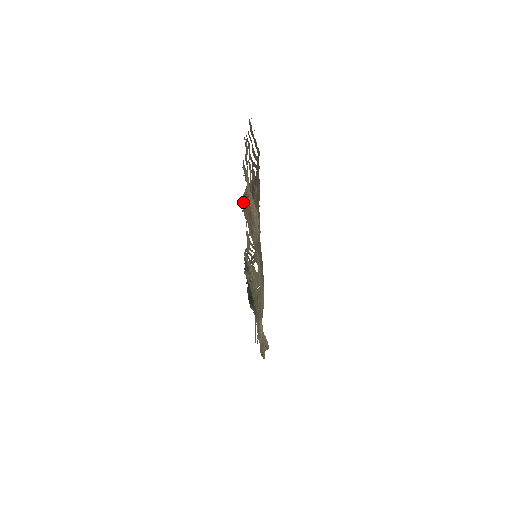
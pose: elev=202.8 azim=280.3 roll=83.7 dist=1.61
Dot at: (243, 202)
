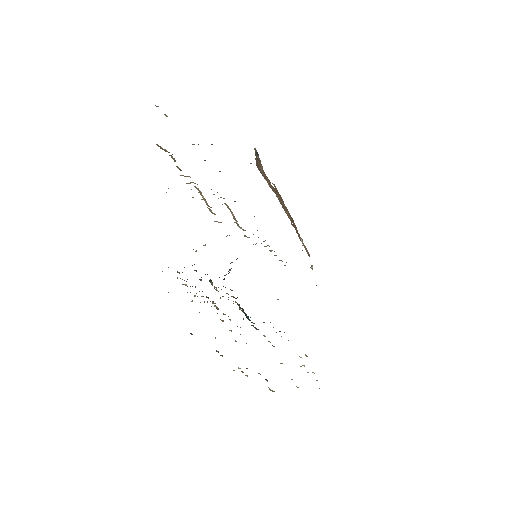
Dot at: (275, 187)
